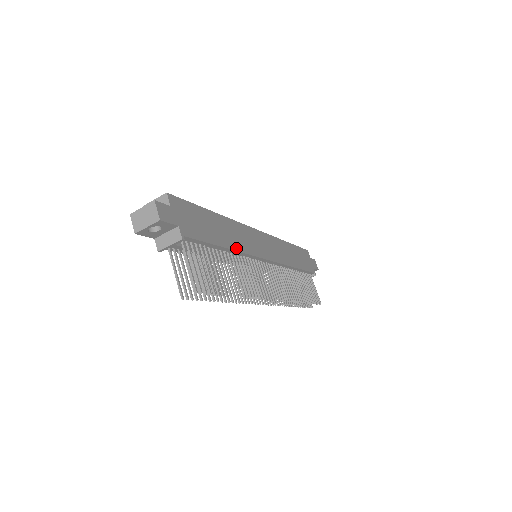
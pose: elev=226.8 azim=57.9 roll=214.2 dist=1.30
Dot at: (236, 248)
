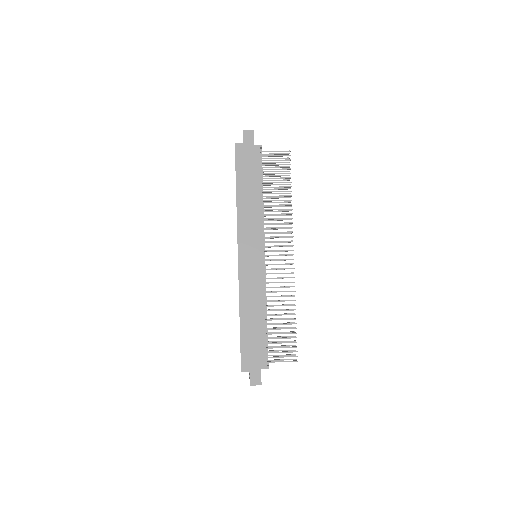
Dot at: (262, 305)
